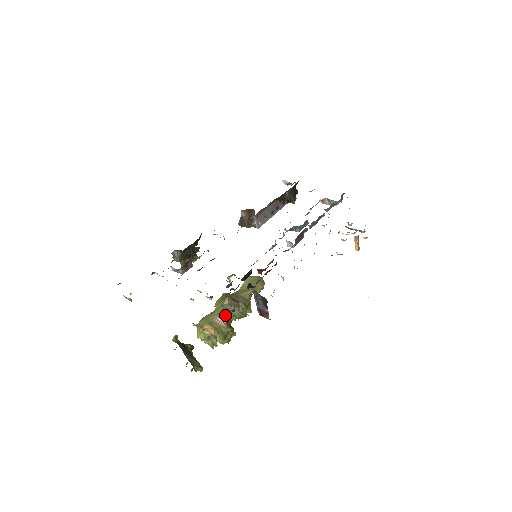
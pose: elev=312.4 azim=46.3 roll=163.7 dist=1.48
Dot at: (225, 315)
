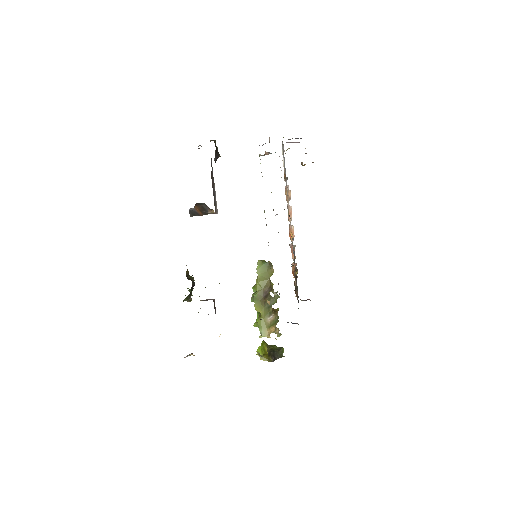
Dot at: (270, 311)
